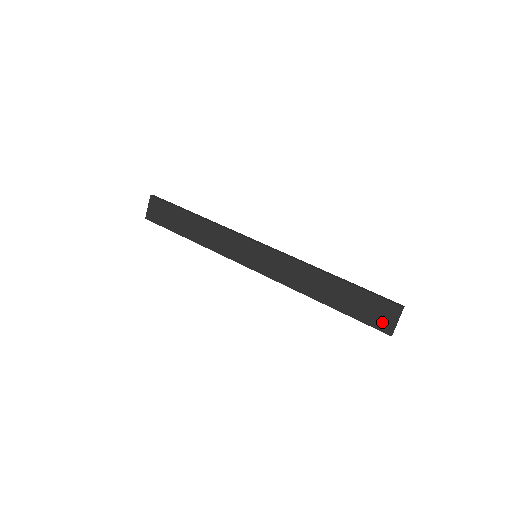
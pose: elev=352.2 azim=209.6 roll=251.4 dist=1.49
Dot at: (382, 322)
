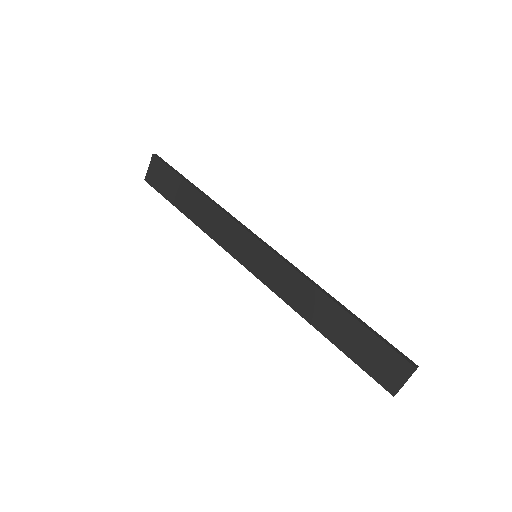
Dot at: (386, 377)
